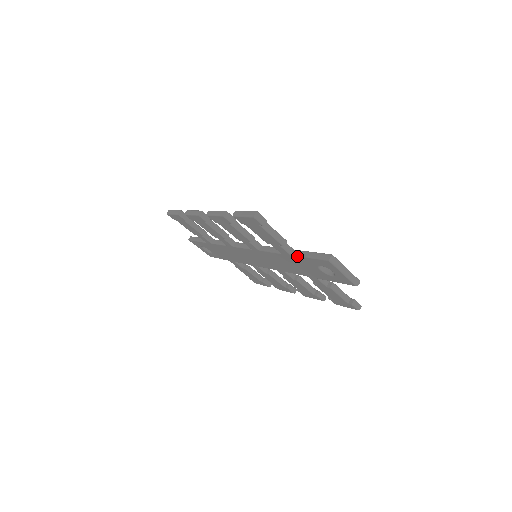
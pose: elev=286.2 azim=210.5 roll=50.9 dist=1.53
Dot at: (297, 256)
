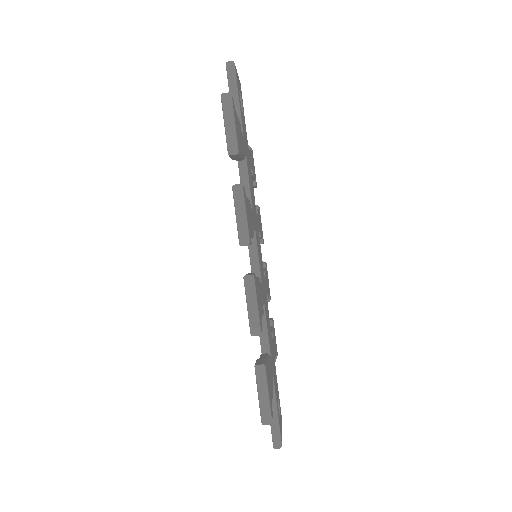
Dot at: occluded
